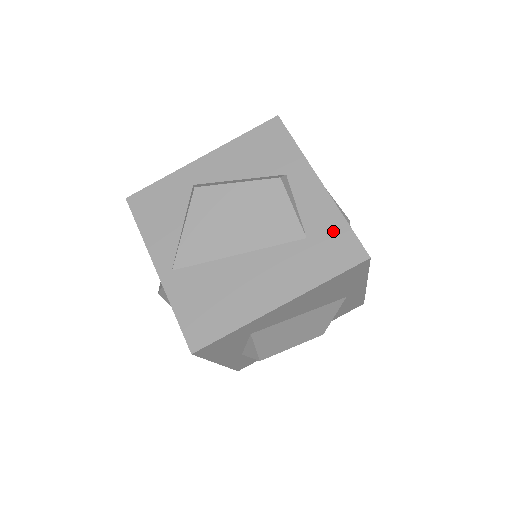
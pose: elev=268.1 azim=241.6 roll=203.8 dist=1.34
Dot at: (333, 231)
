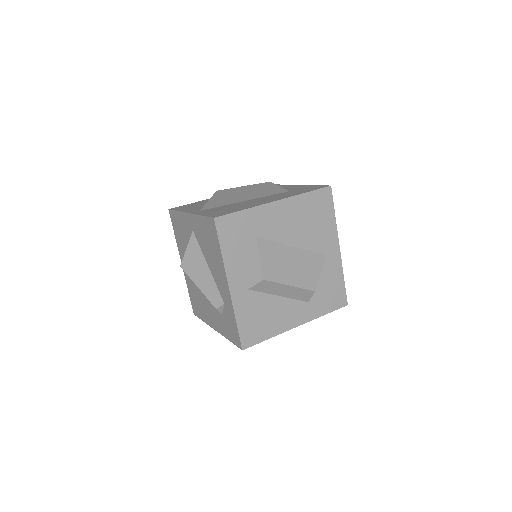
Dot at: (306, 187)
